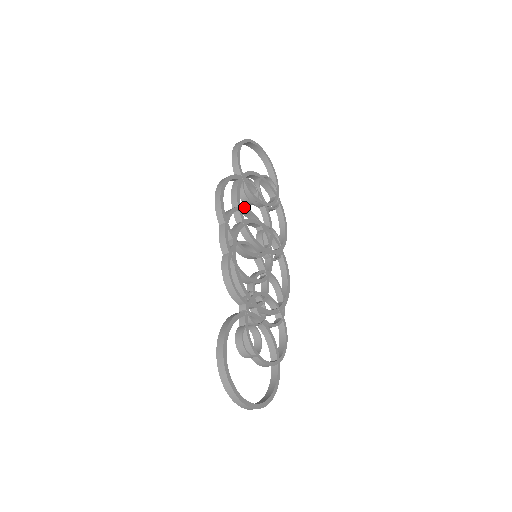
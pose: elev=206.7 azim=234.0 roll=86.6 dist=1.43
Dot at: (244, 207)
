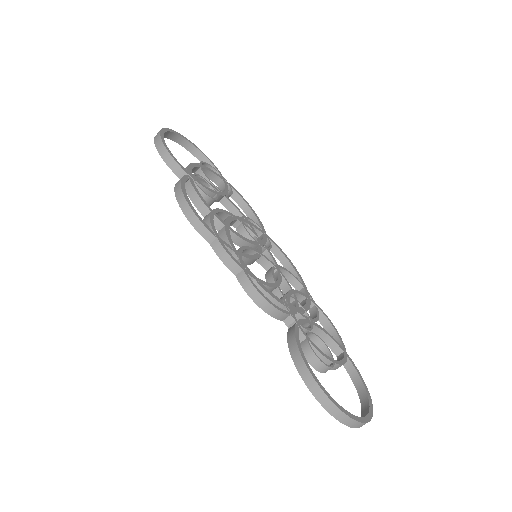
Dot at: (214, 209)
